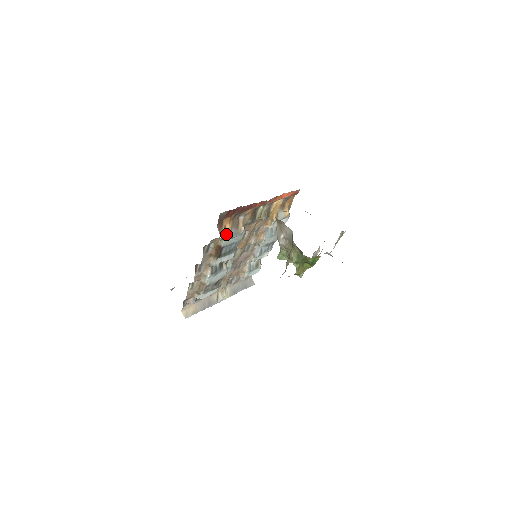
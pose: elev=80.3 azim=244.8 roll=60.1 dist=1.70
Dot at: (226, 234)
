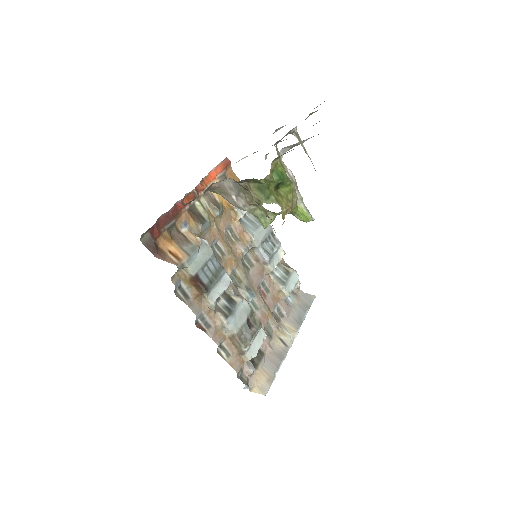
Dot at: (179, 257)
